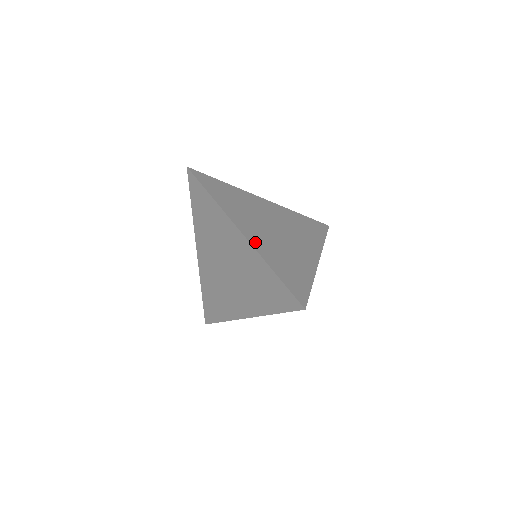
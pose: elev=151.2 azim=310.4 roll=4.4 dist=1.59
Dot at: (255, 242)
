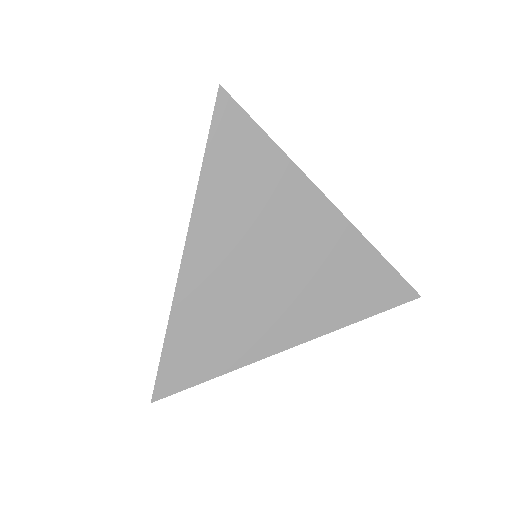
Dot at: (191, 279)
